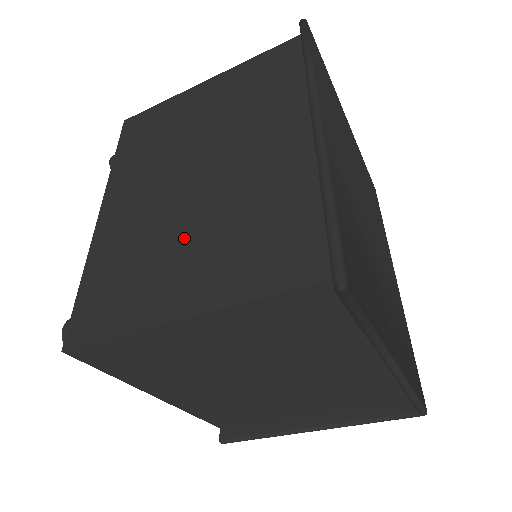
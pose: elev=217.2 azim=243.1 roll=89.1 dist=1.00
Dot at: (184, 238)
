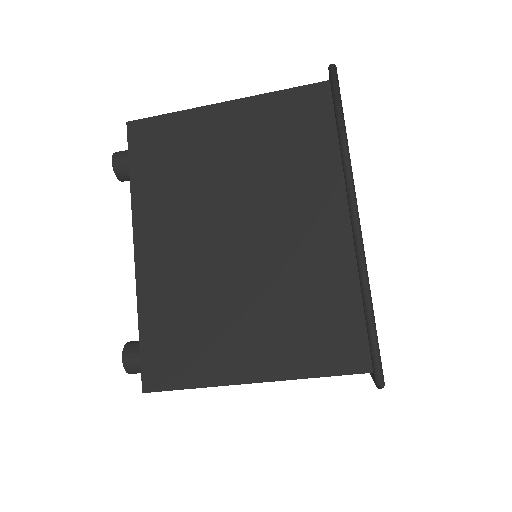
Dot at: (240, 306)
